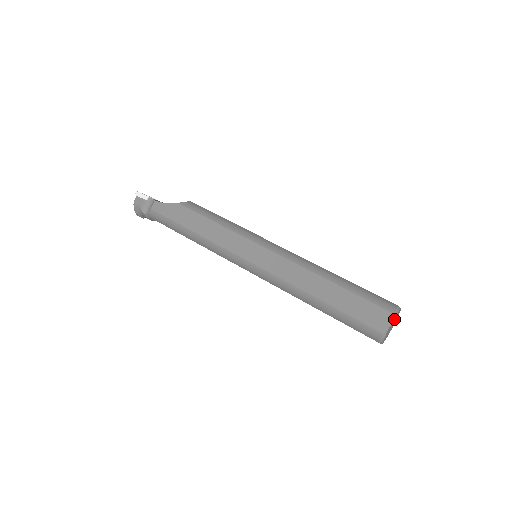
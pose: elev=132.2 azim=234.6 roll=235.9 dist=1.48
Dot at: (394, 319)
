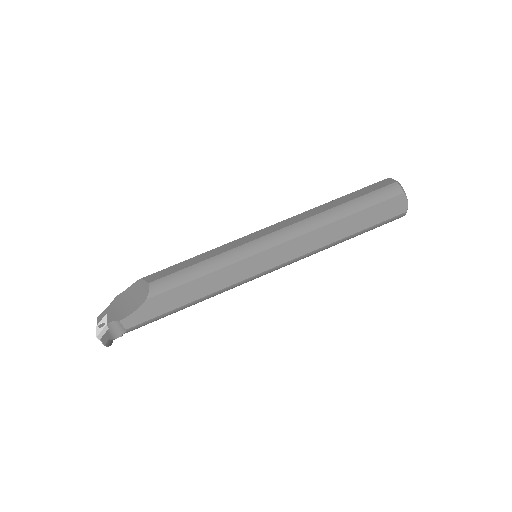
Dot at: occluded
